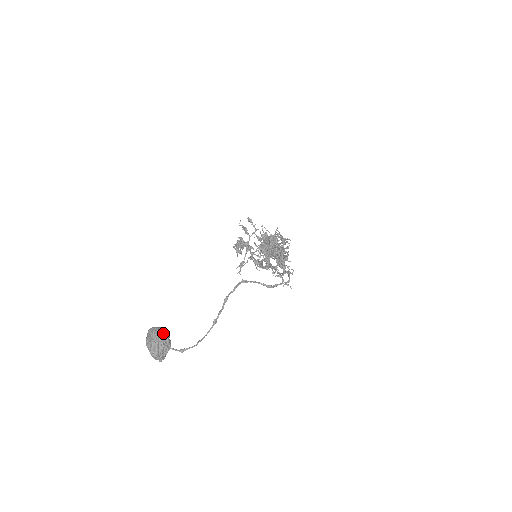
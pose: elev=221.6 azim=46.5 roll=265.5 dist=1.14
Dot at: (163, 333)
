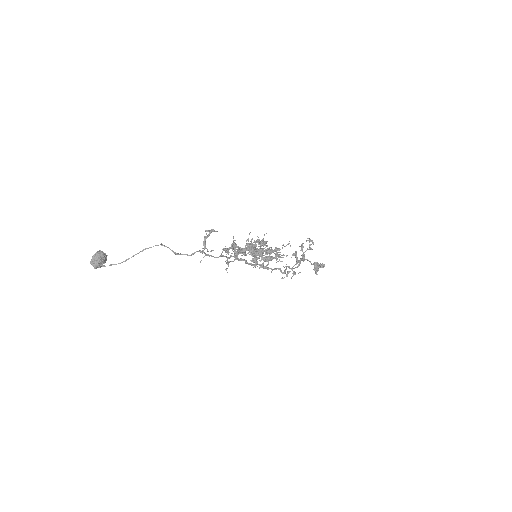
Dot at: (99, 253)
